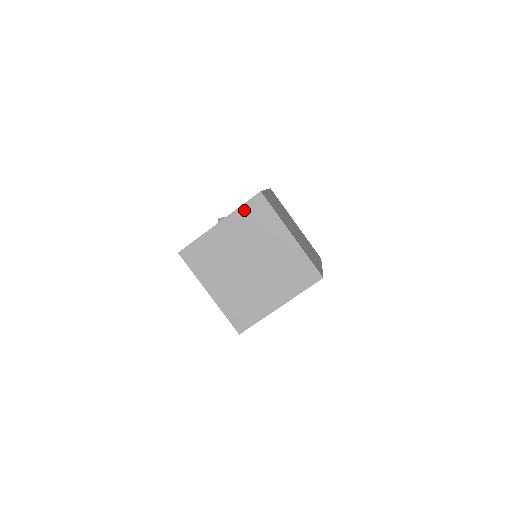
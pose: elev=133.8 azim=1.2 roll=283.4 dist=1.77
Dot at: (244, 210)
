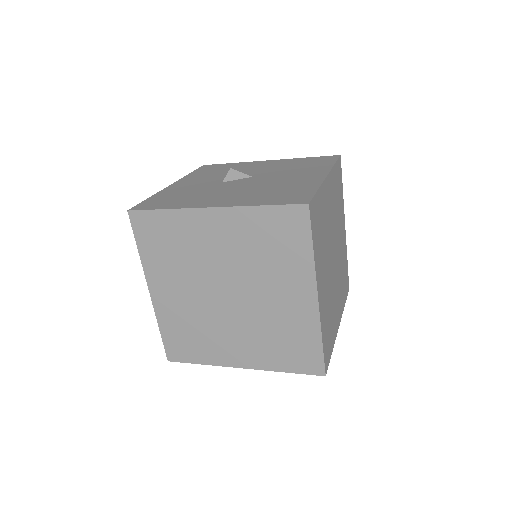
Dot at: (263, 215)
